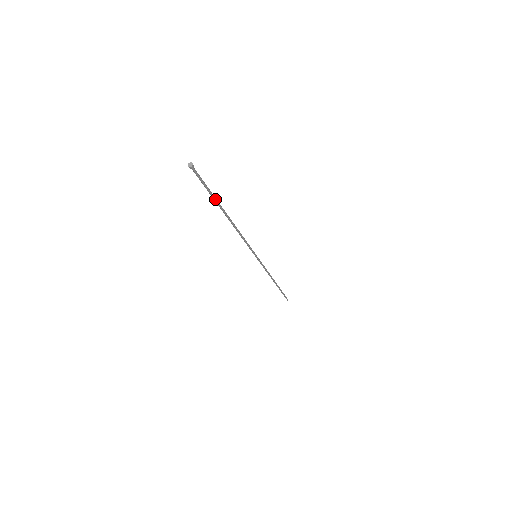
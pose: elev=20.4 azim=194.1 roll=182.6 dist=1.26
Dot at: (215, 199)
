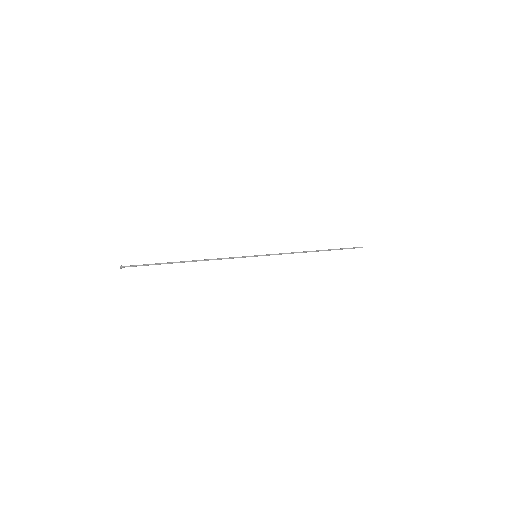
Dot at: occluded
